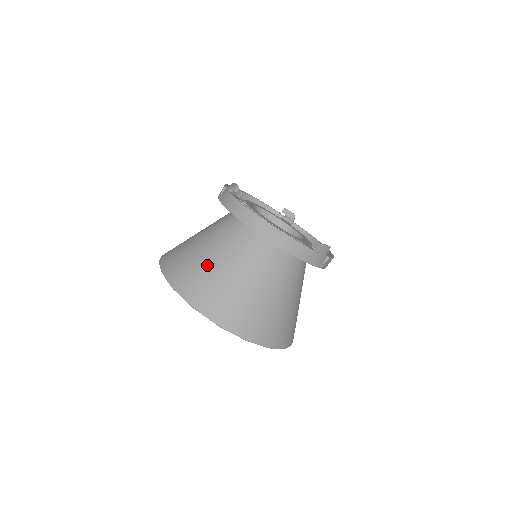
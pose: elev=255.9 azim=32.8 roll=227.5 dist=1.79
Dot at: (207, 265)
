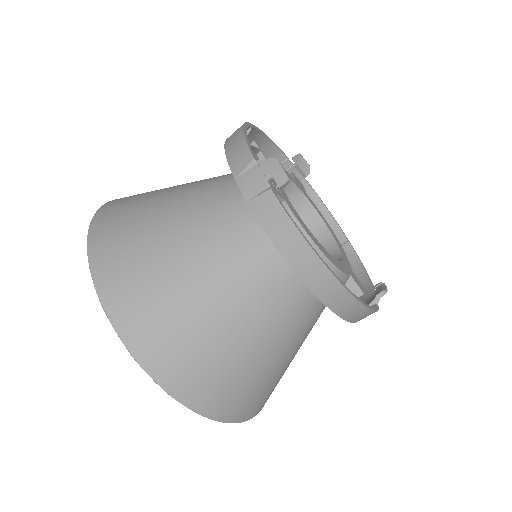
Dot at: (202, 319)
